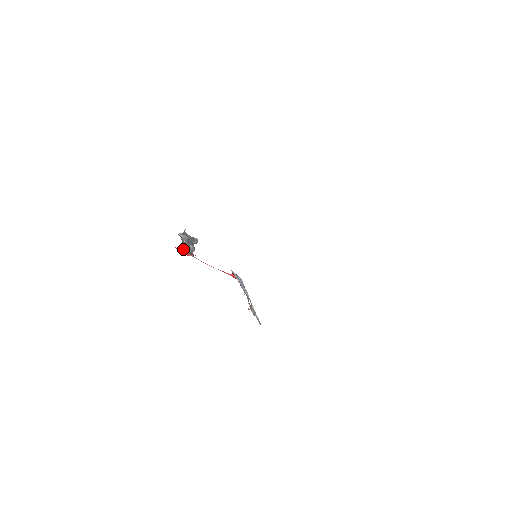
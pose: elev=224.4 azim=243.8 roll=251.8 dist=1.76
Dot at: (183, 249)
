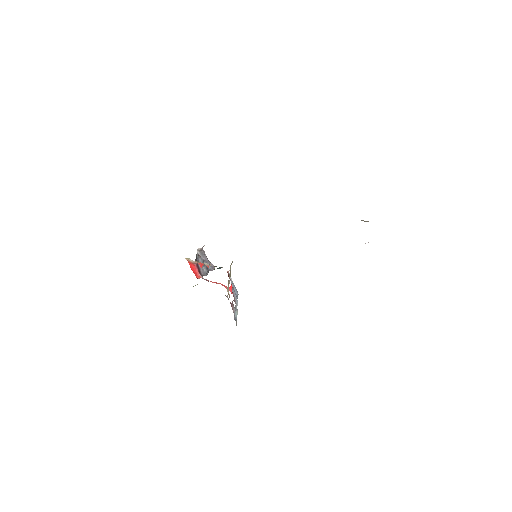
Dot at: (195, 266)
